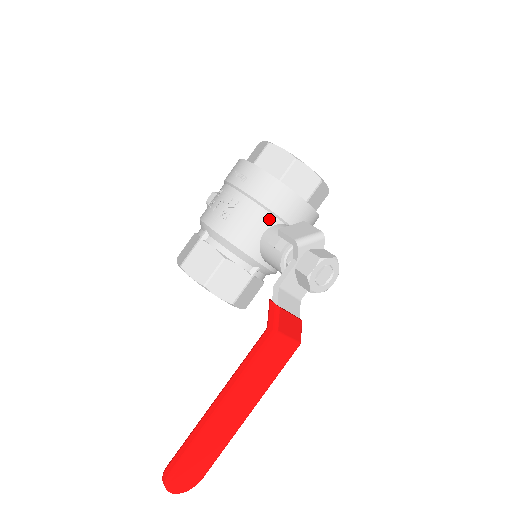
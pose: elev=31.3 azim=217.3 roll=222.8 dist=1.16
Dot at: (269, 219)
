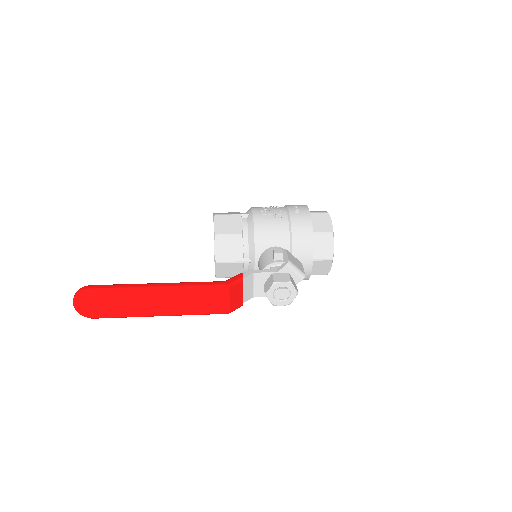
Dot at: (286, 243)
